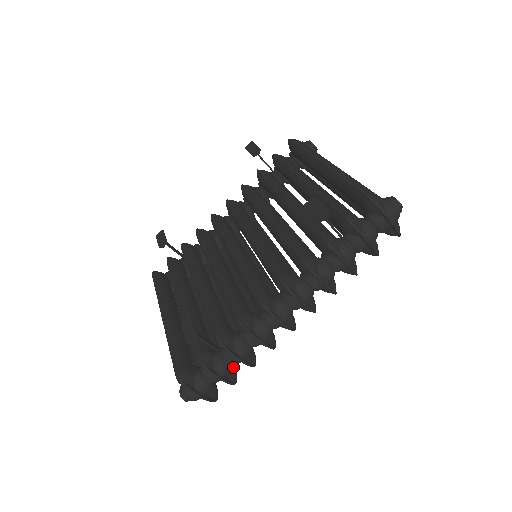
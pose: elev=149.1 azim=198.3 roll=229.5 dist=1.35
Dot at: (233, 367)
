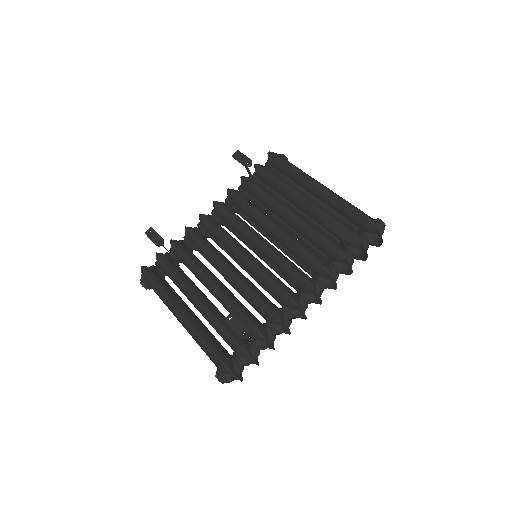
Dot at: occluded
